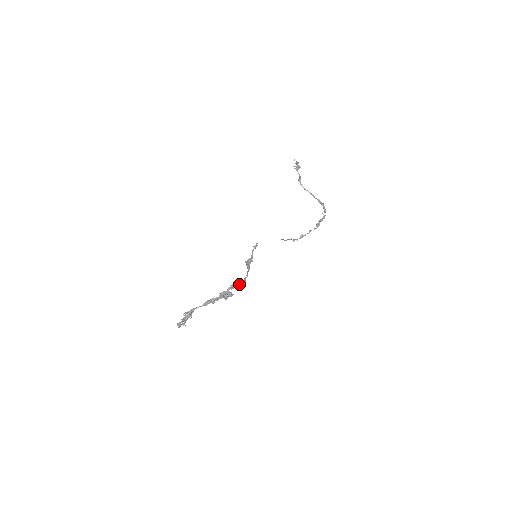
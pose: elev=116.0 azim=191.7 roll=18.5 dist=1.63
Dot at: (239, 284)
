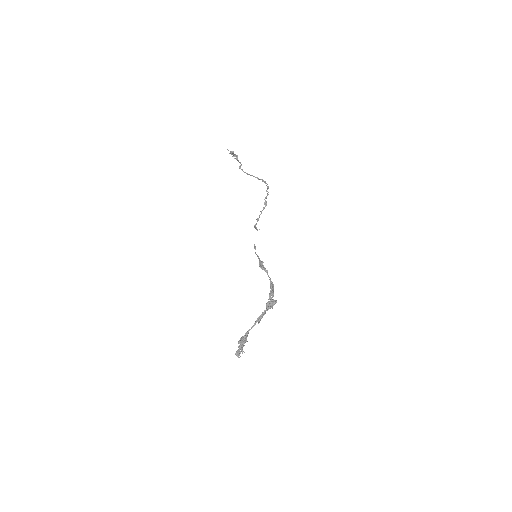
Dot at: (273, 289)
